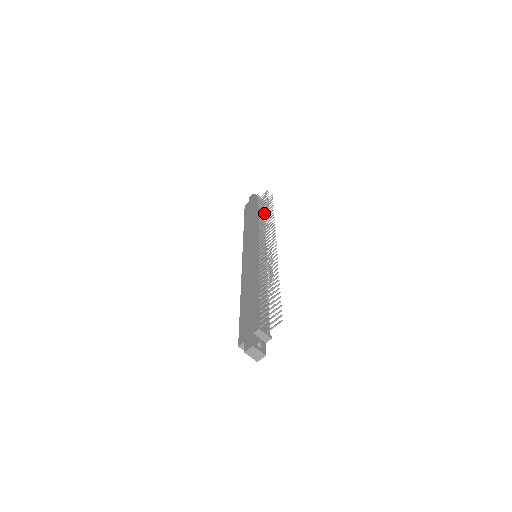
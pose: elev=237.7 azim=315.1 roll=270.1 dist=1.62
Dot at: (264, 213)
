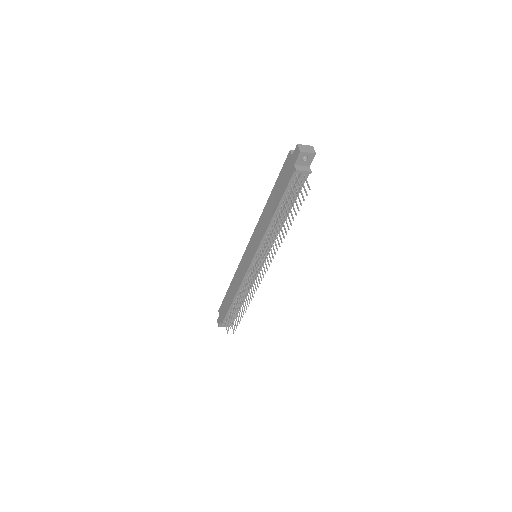
Dot at: (291, 203)
